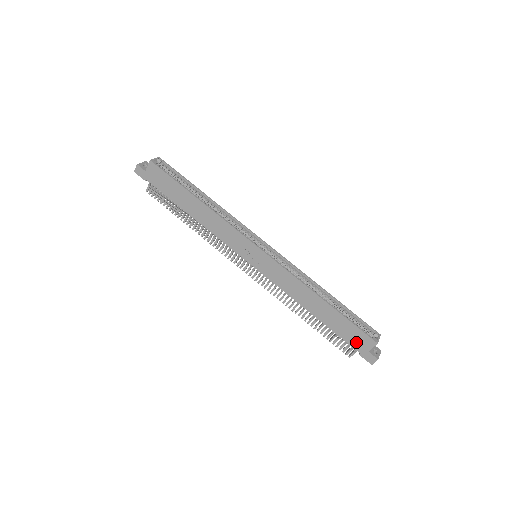
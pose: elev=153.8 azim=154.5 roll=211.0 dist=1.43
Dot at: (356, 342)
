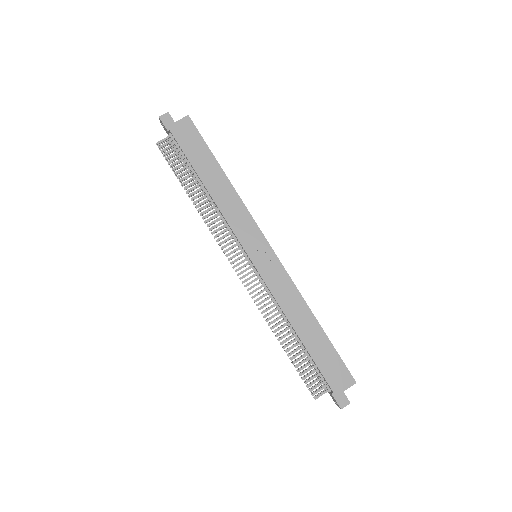
Dot at: (334, 378)
